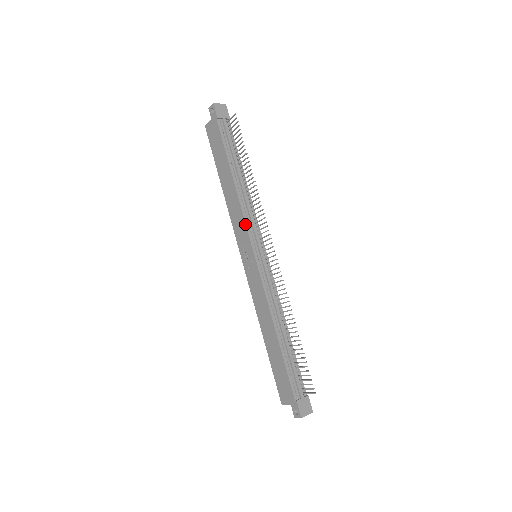
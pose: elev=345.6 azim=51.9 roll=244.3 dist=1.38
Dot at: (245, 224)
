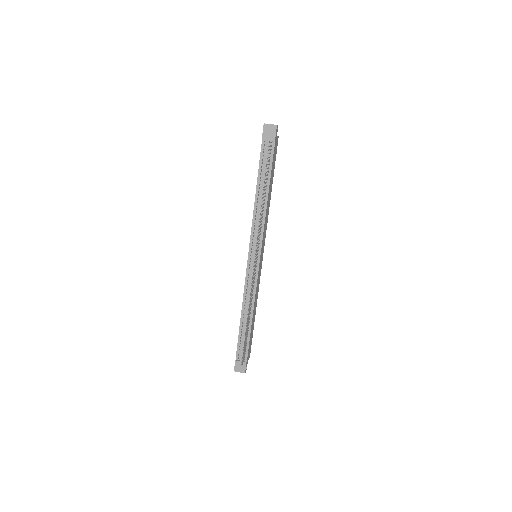
Dot at: (251, 231)
